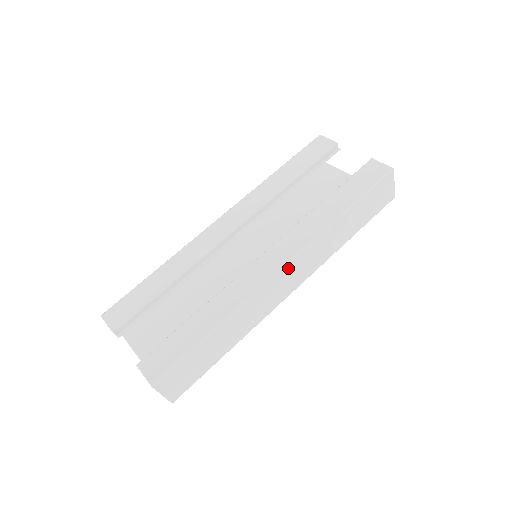
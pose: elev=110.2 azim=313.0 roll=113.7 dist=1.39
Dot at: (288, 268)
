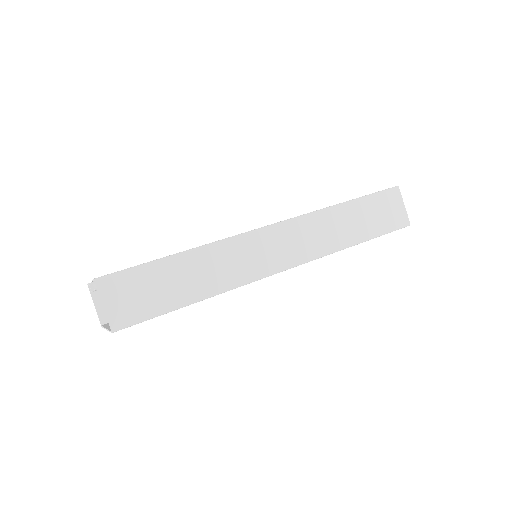
Dot at: (276, 230)
